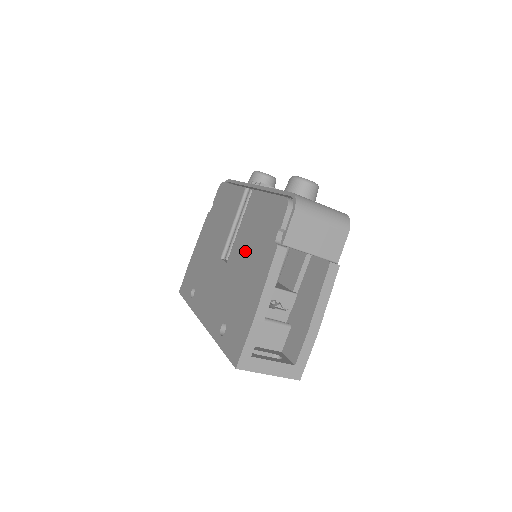
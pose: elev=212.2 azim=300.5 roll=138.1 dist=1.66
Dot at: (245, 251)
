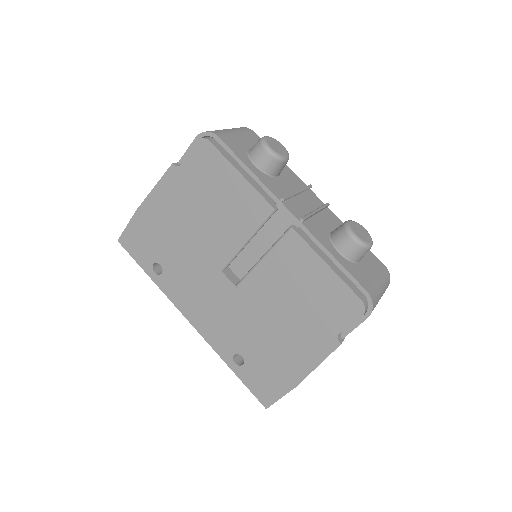
Dot at: (278, 304)
